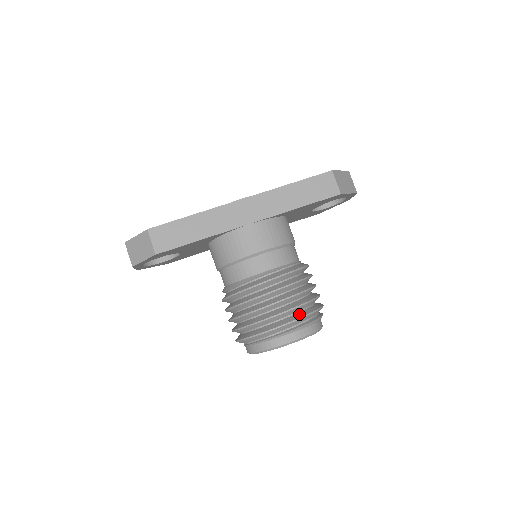
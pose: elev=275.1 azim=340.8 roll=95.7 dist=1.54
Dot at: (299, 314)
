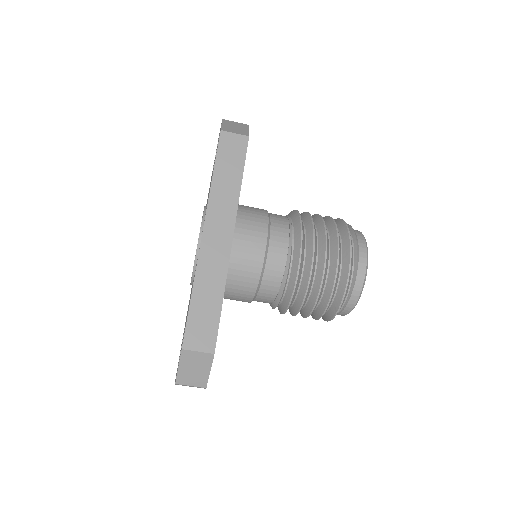
Dot at: (344, 242)
